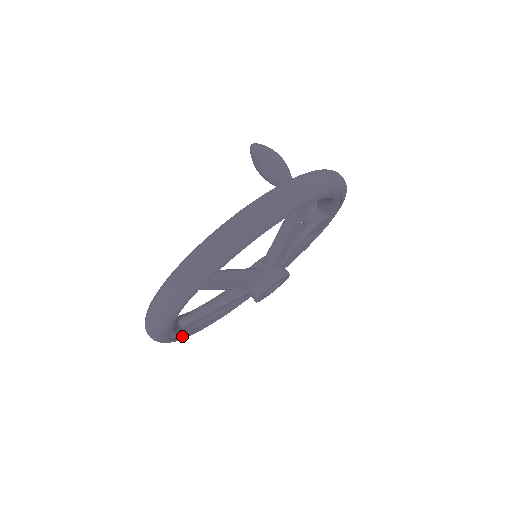
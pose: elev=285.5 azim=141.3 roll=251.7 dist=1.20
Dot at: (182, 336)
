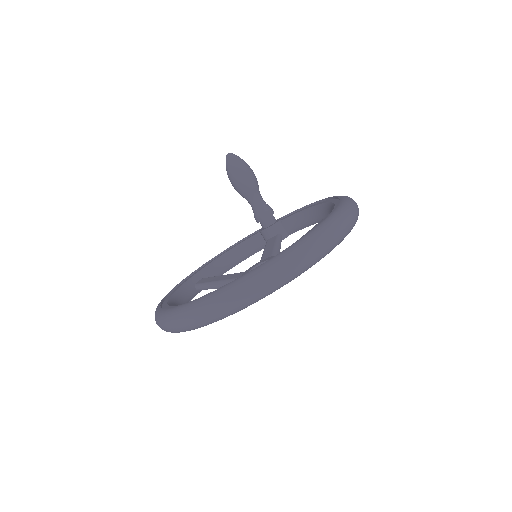
Dot at: occluded
